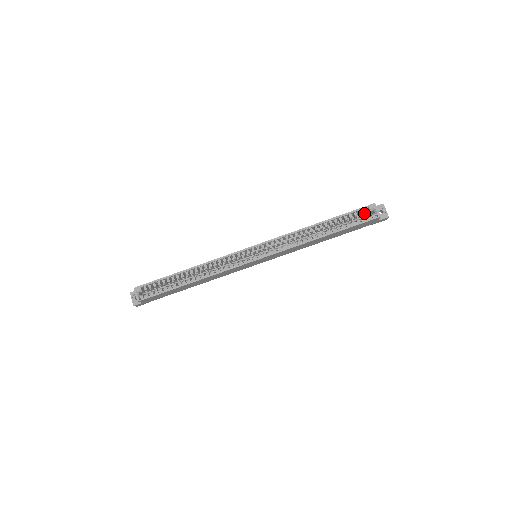
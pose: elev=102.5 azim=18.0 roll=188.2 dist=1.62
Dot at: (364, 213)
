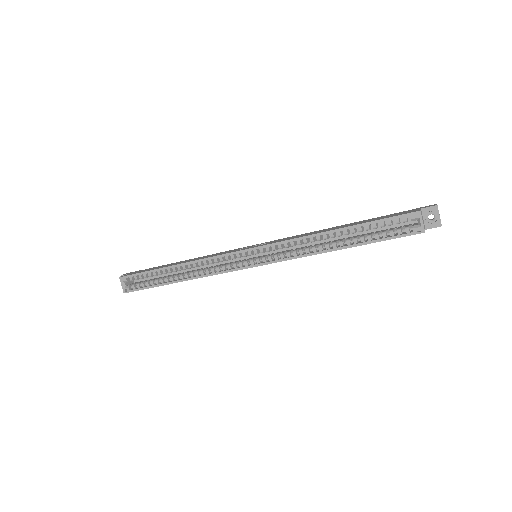
Dot at: (403, 221)
